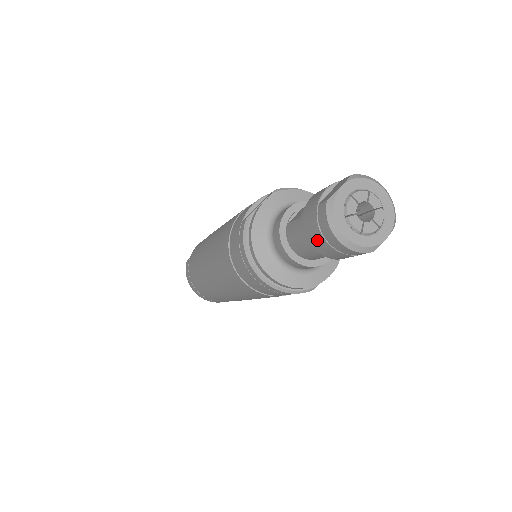
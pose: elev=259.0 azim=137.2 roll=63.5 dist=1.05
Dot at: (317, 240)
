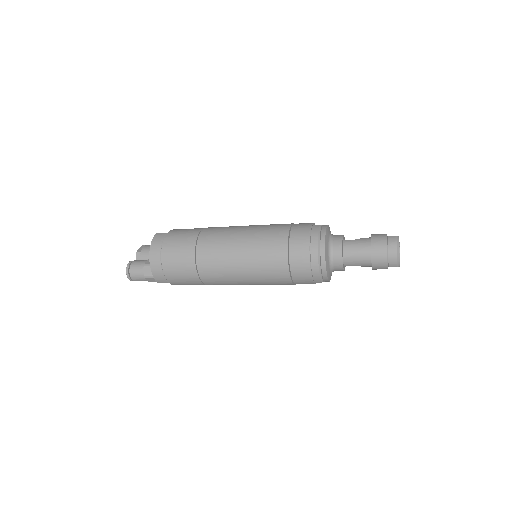
Dot at: (380, 249)
